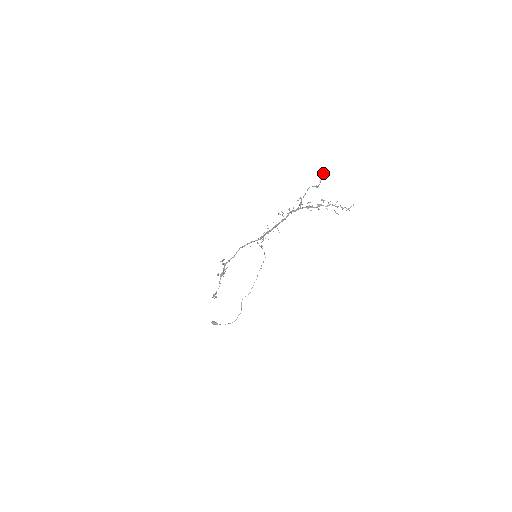
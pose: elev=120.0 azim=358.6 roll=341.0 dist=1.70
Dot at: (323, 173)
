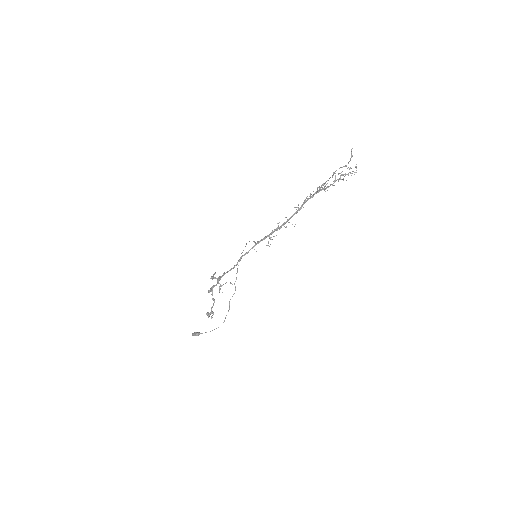
Dot at: occluded
